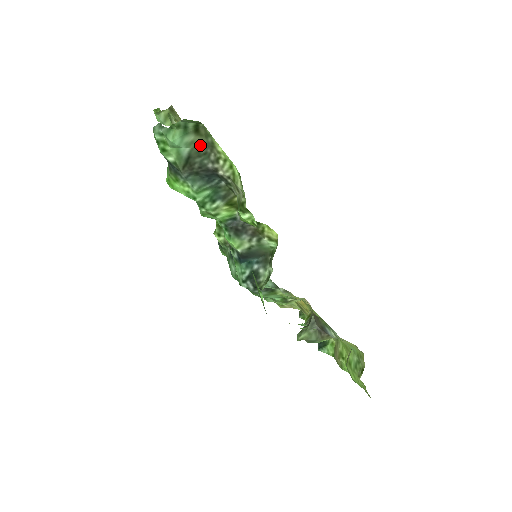
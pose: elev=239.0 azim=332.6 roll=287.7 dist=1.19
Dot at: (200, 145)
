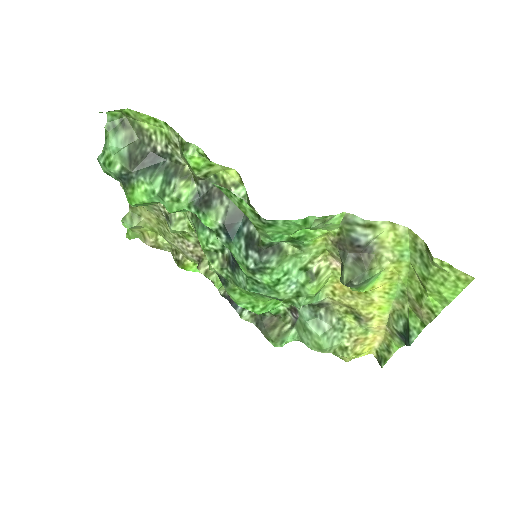
Dot at: (133, 138)
